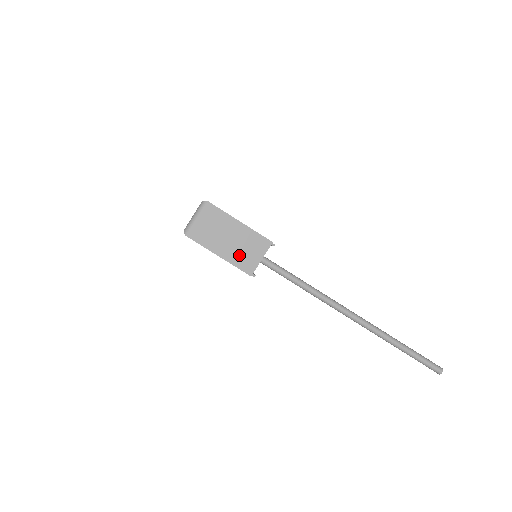
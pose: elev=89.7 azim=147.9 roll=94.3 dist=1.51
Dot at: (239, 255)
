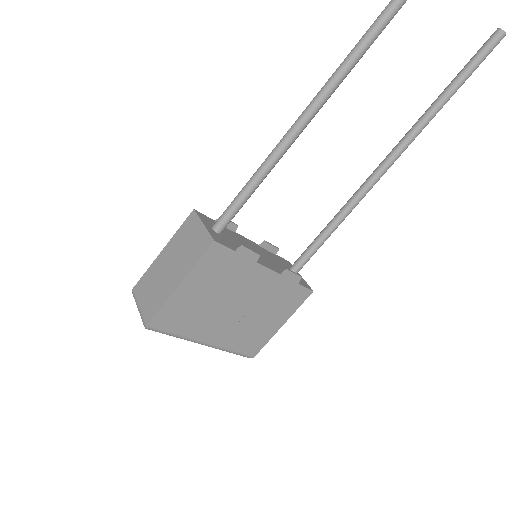
Dot at: (188, 256)
